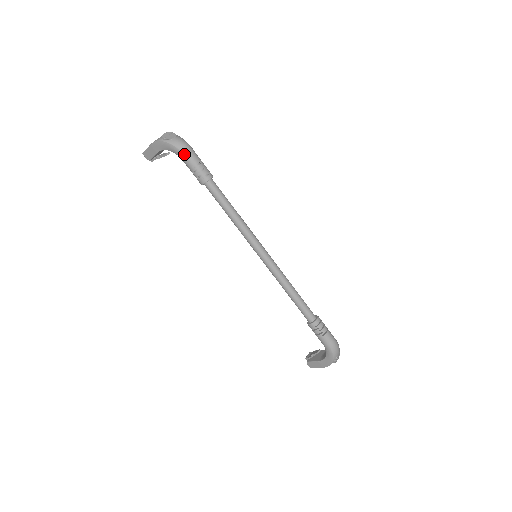
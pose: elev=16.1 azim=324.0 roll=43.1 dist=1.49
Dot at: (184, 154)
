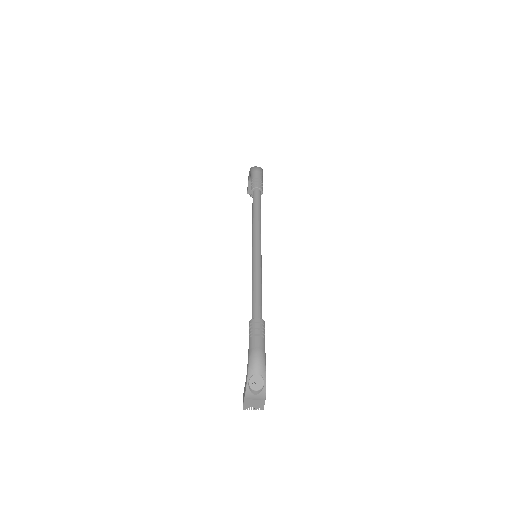
Dot at: (252, 172)
